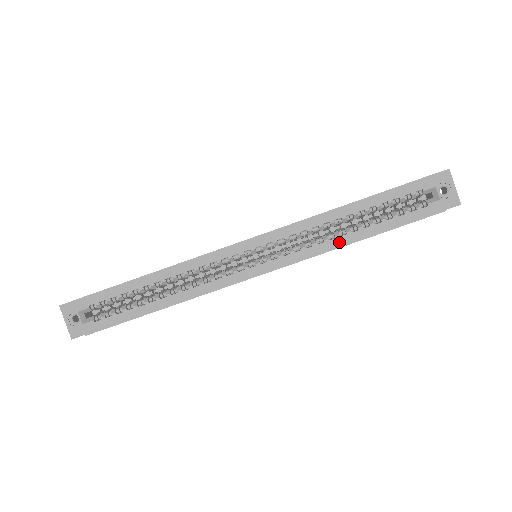
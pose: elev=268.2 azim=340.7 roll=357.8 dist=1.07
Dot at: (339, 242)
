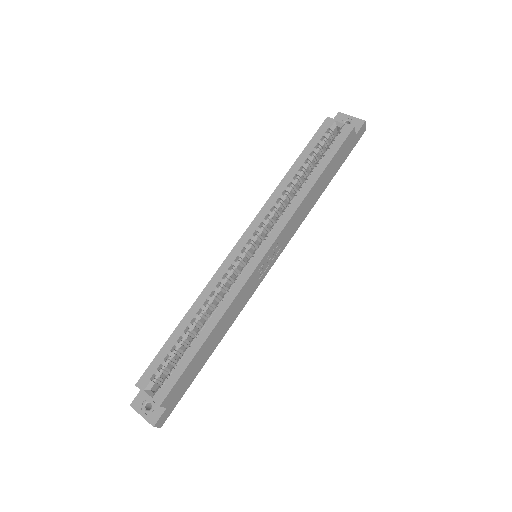
Dot at: (301, 195)
